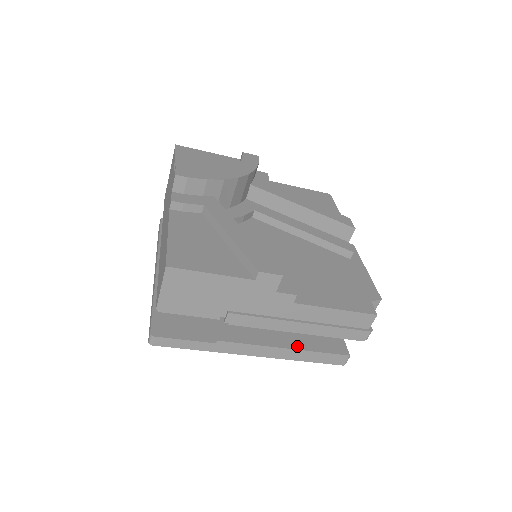
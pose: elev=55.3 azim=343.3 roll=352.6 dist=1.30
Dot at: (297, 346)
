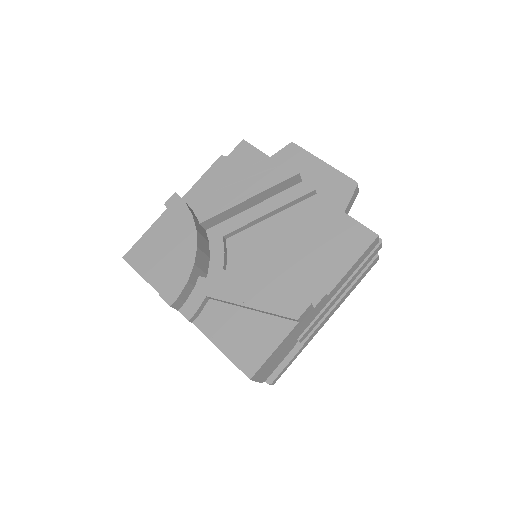
Dot at: occluded
